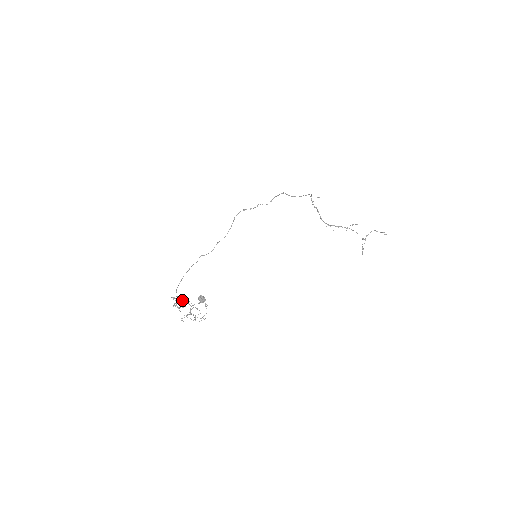
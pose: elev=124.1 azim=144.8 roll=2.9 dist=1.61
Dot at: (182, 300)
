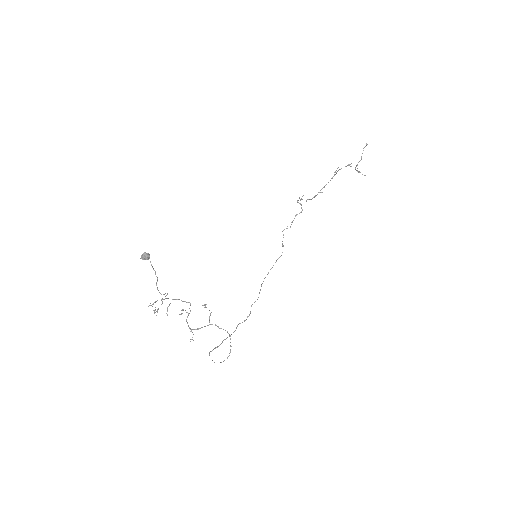
Dot at: occluded
